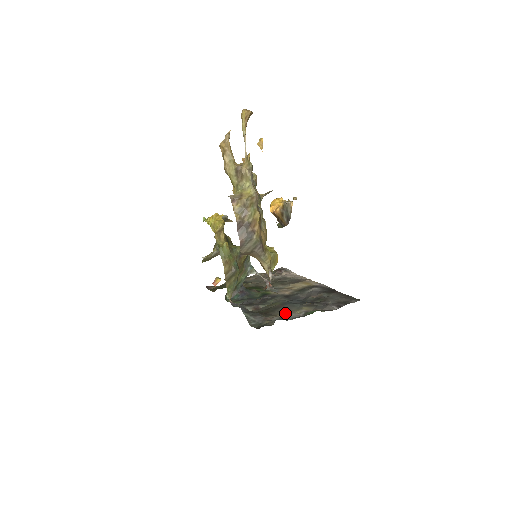
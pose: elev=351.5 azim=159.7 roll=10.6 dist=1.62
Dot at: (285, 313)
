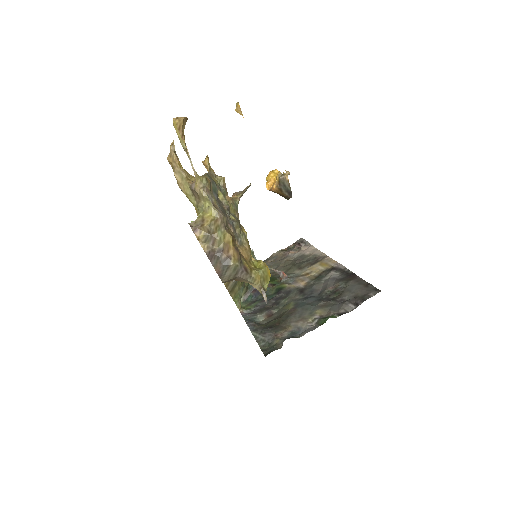
Dot at: (296, 324)
